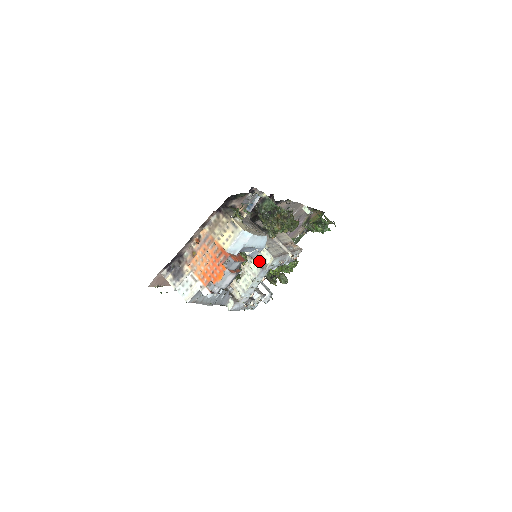
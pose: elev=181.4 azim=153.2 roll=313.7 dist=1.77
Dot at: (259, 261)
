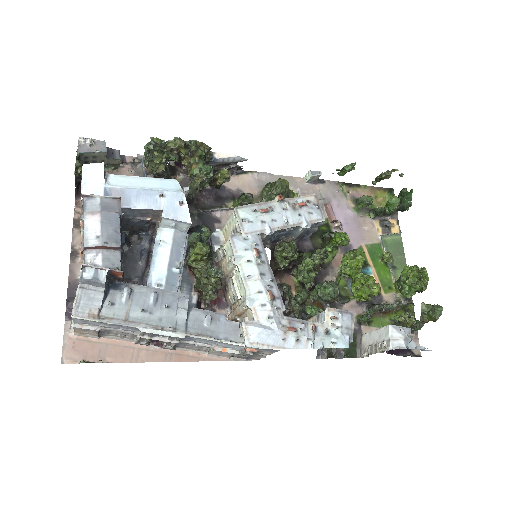
Dot at: occluded
